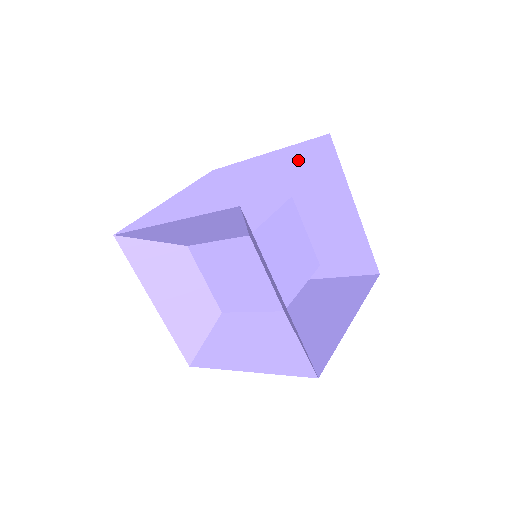
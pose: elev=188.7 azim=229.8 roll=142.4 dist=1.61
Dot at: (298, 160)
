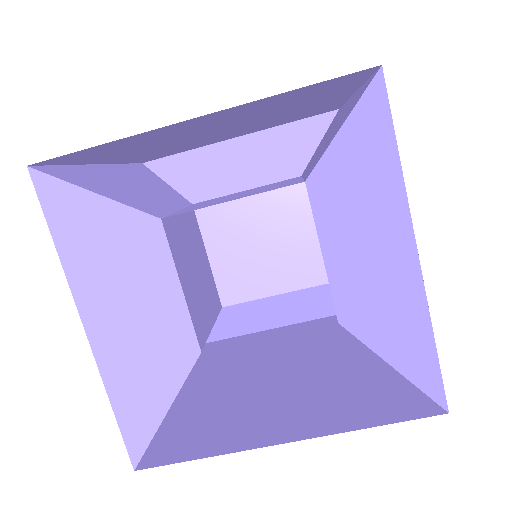
Dot at: (330, 324)
